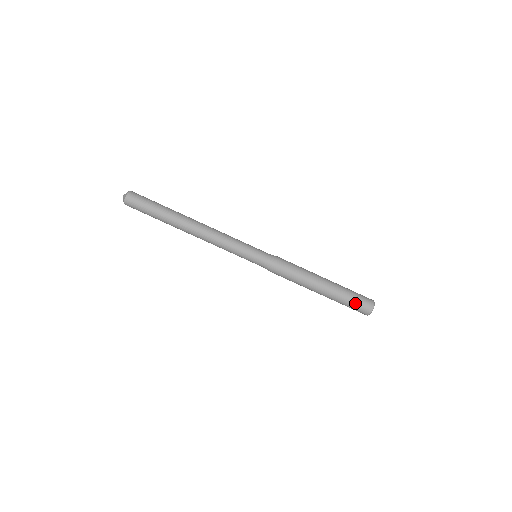
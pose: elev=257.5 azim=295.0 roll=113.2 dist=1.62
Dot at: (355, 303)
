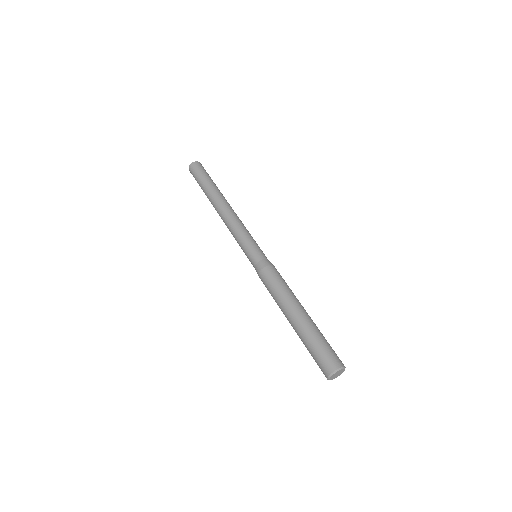
Dot at: (329, 346)
